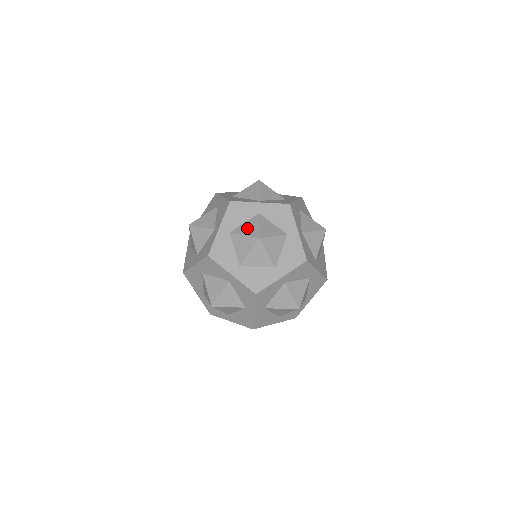
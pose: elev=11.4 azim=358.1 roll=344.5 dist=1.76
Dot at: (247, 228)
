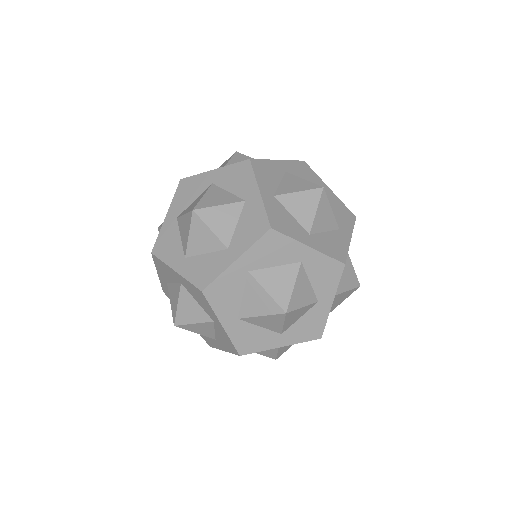
Dot at: occluded
